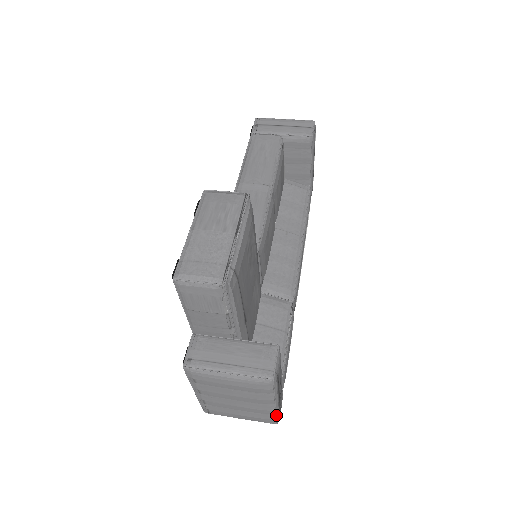
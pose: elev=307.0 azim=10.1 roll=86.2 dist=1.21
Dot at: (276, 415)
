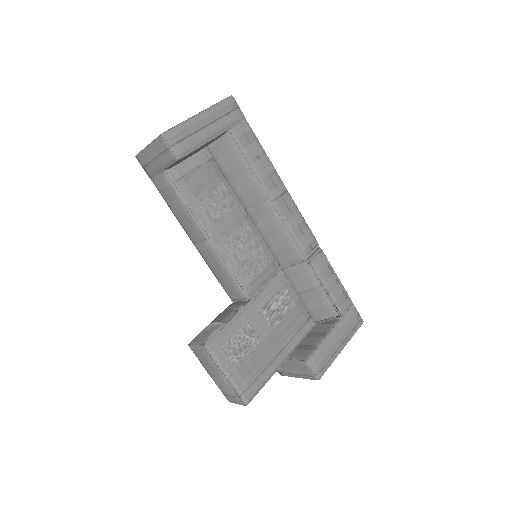
Dot at: (353, 335)
